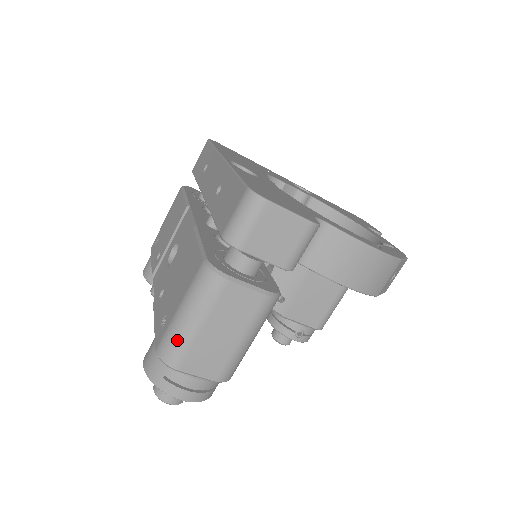
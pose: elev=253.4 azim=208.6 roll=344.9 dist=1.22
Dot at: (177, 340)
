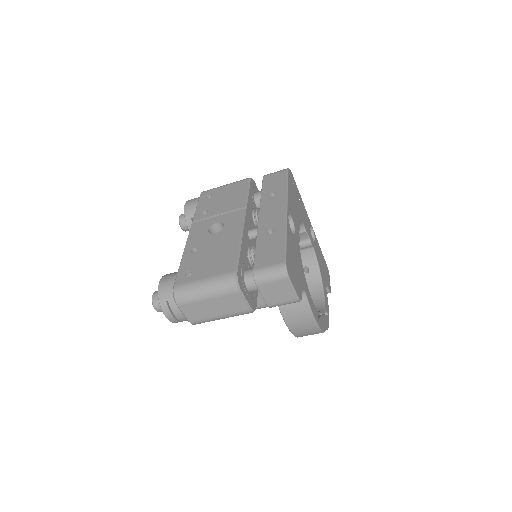
Dot at: (190, 294)
